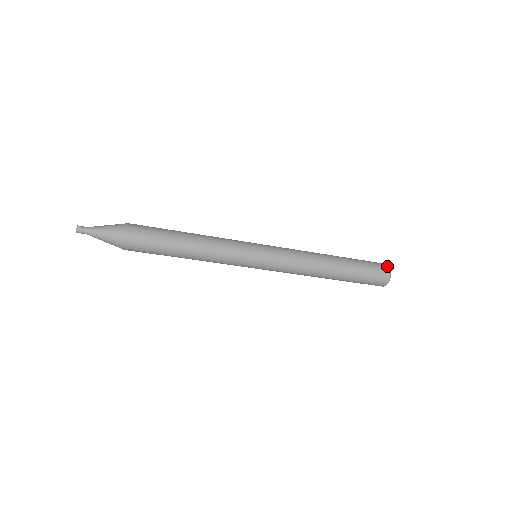
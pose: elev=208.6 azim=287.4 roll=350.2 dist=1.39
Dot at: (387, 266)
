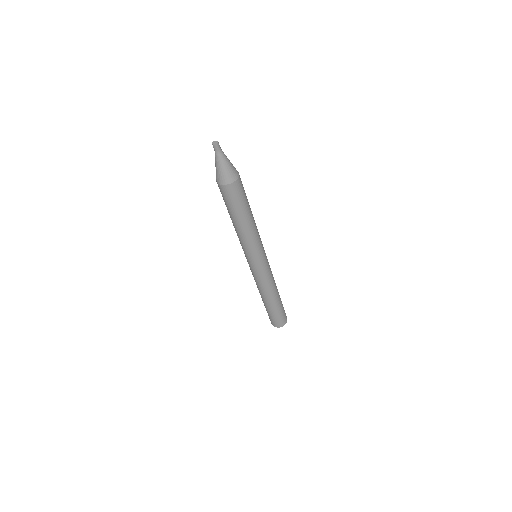
Dot at: occluded
